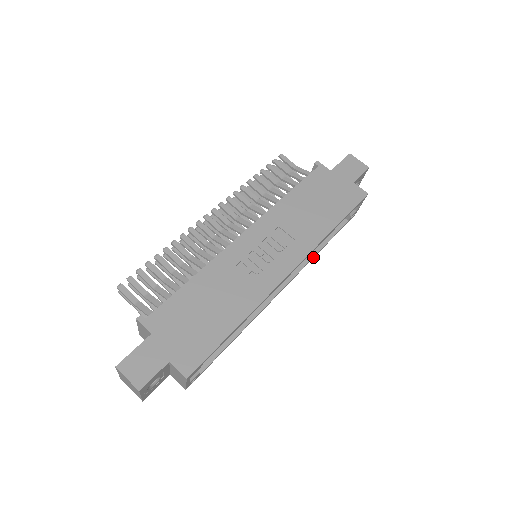
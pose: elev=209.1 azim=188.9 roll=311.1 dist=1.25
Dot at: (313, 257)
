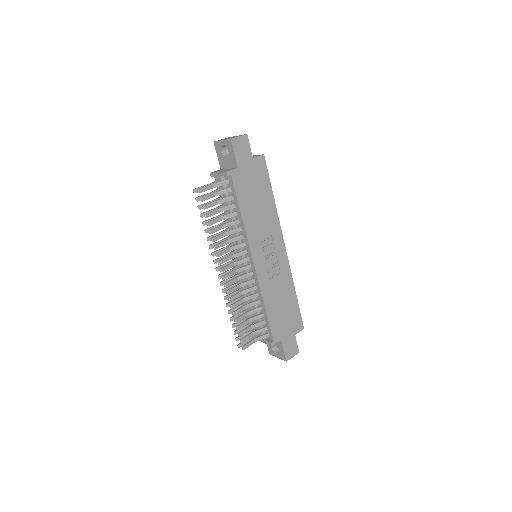
Dot at: occluded
